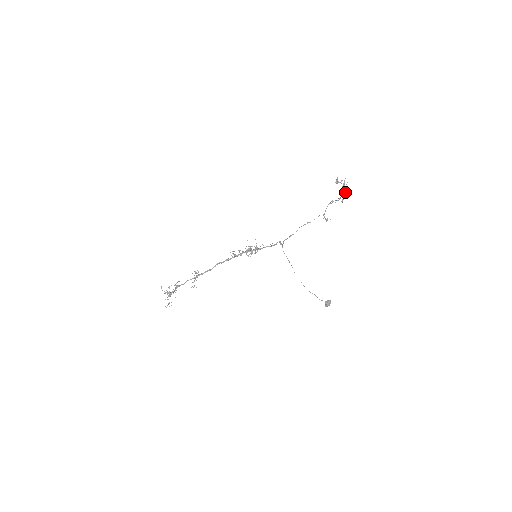
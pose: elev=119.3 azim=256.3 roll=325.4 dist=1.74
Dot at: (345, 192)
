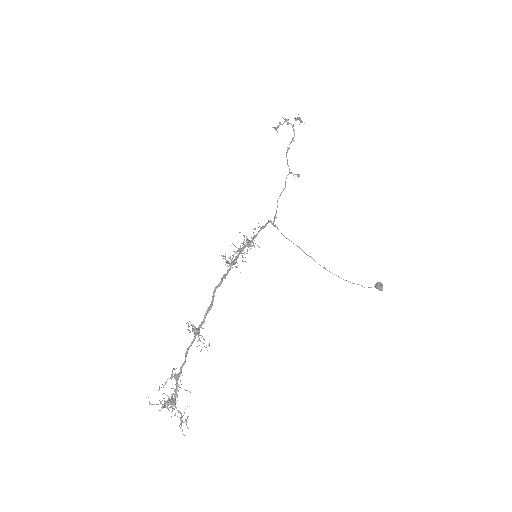
Dot at: (295, 118)
